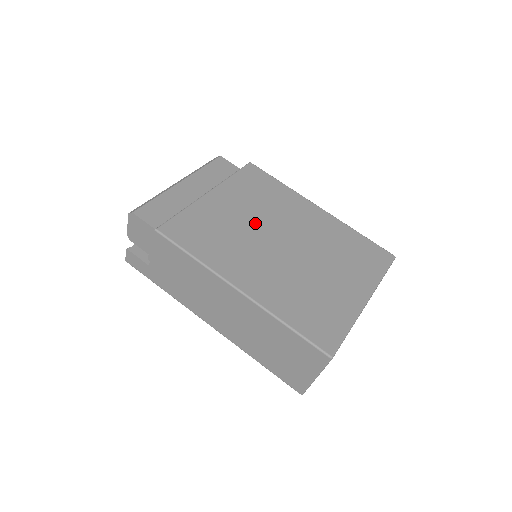
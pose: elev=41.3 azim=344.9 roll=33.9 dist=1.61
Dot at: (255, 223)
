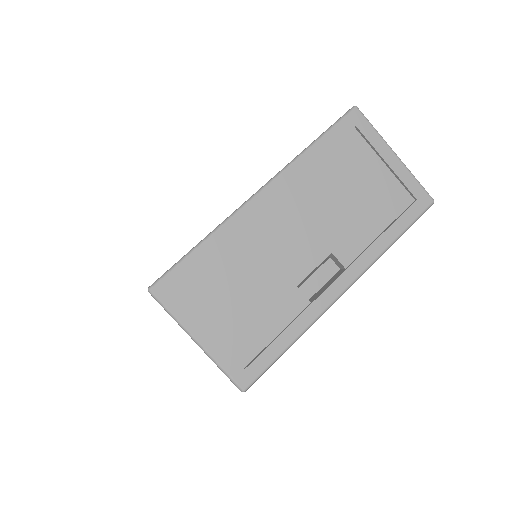
Dot at: occluded
